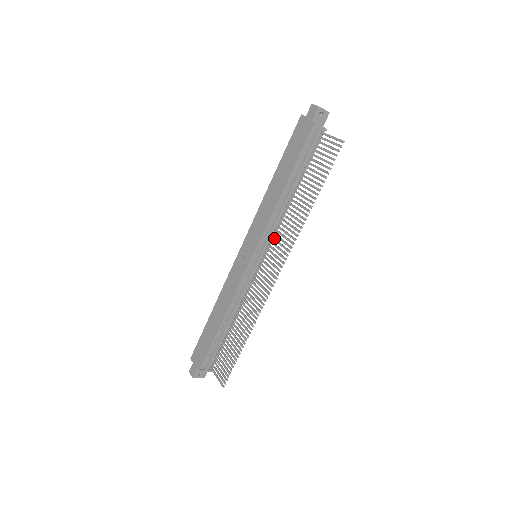
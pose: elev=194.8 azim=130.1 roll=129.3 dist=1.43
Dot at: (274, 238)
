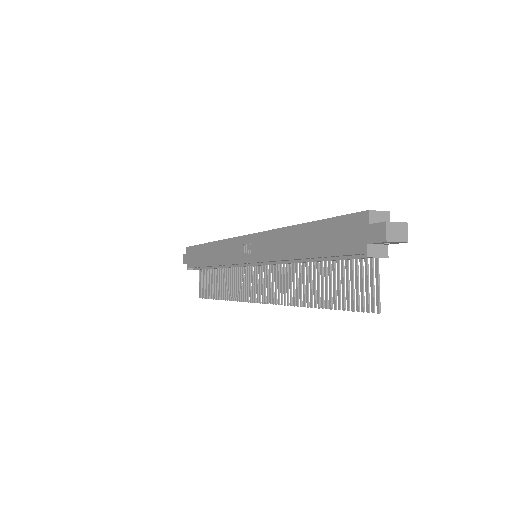
Dot at: (275, 268)
